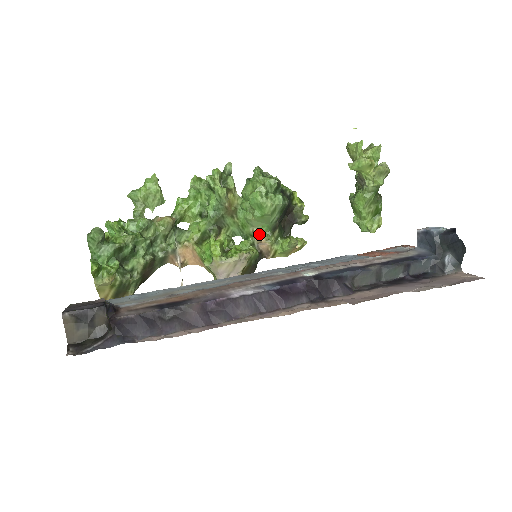
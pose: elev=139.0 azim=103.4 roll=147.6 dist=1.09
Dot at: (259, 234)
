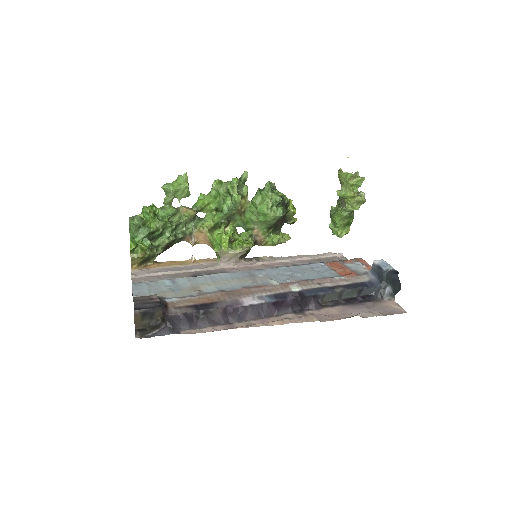
Dot at: (258, 230)
